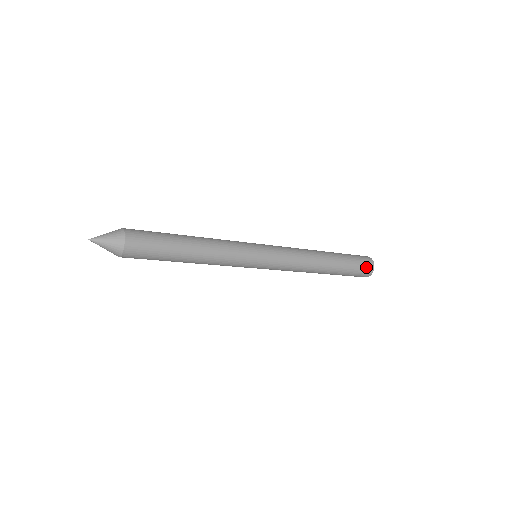
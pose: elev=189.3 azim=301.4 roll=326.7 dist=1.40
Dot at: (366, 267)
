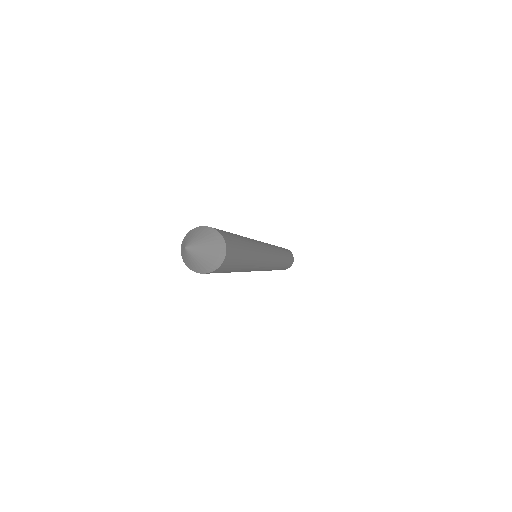
Dot at: (292, 259)
